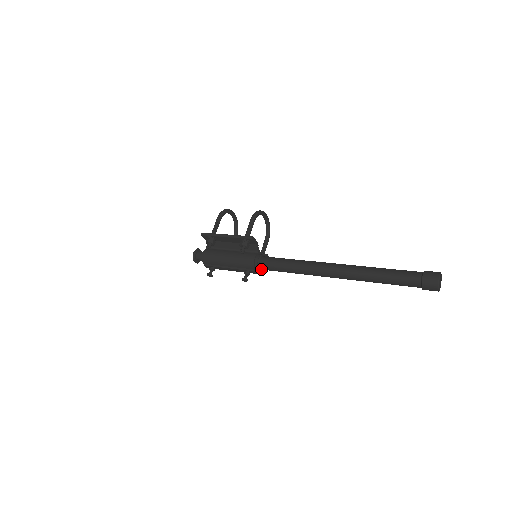
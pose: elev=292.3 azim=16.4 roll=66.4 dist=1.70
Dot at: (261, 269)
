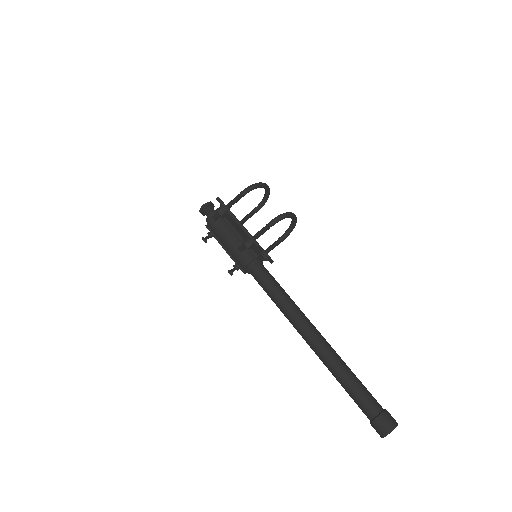
Dot at: (251, 274)
